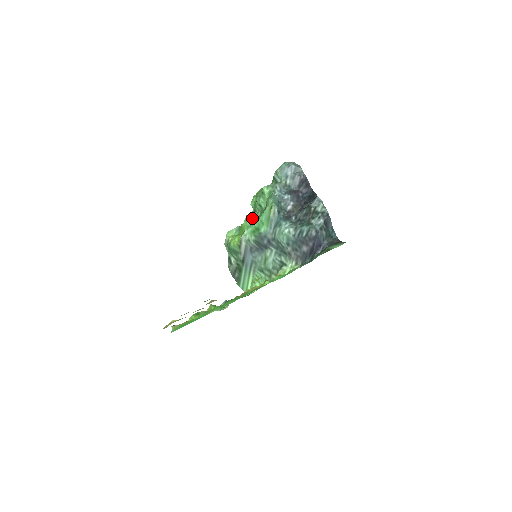
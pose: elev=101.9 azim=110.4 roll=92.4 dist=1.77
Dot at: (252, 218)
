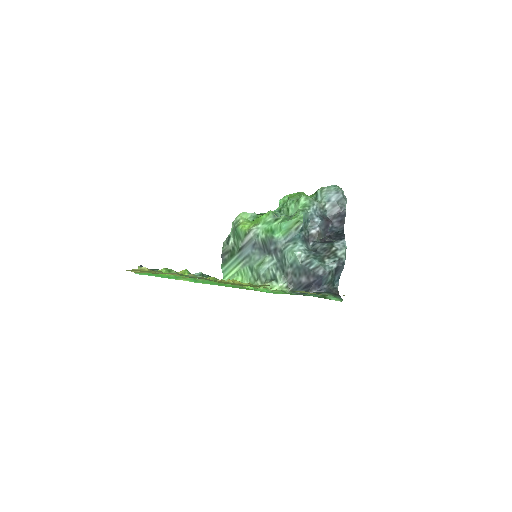
Dot at: (274, 217)
